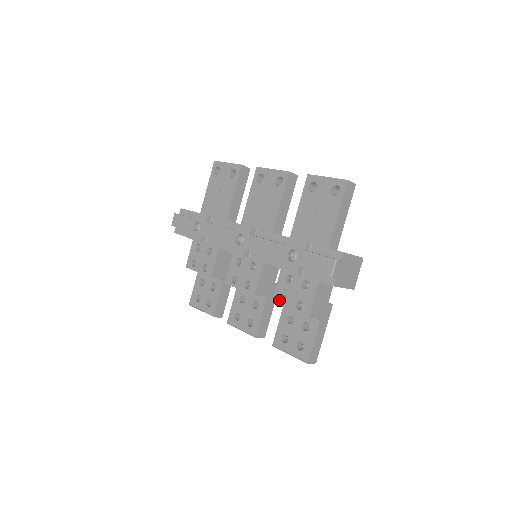
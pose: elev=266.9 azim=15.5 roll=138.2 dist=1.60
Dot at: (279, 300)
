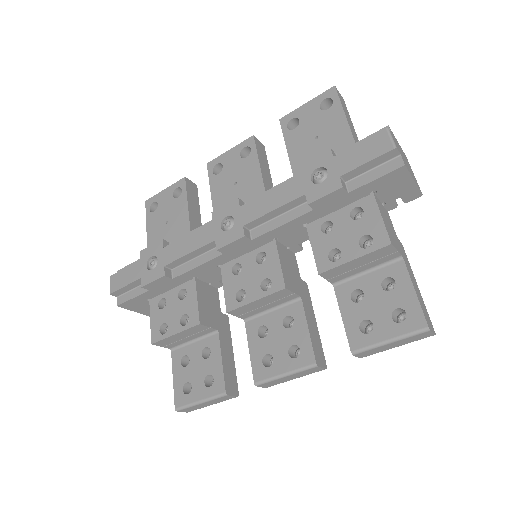
Dot at: (329, 262)
